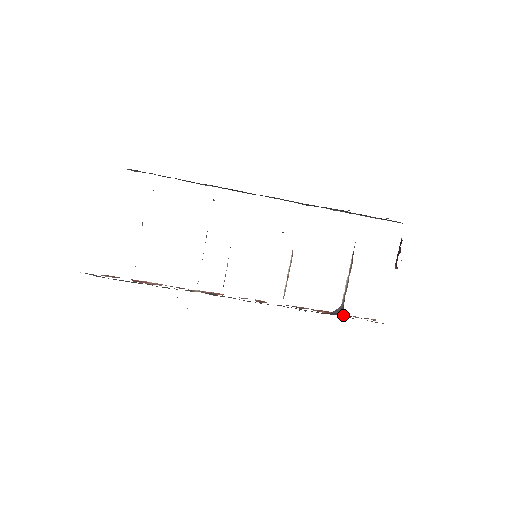
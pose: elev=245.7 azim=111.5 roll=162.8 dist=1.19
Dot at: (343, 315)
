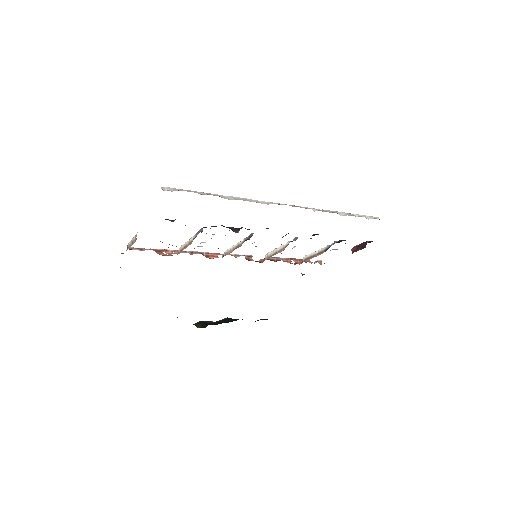
Dot at: occluded
